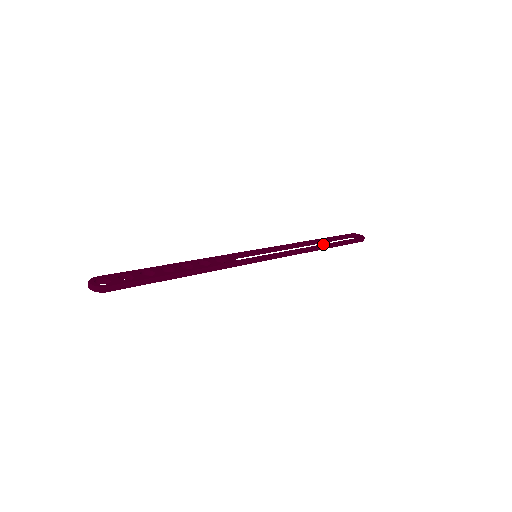
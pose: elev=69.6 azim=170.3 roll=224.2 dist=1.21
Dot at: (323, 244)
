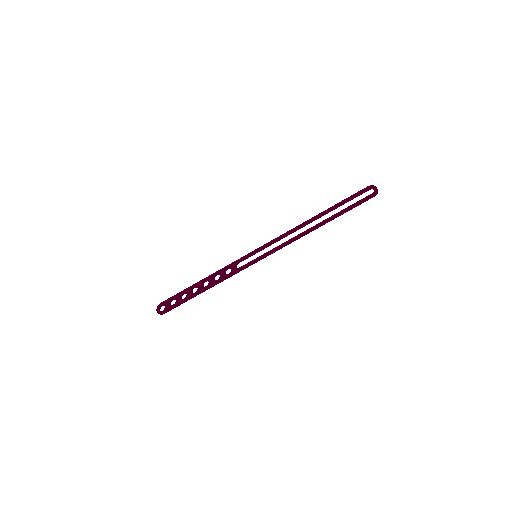
Dot at: (320, 223)
